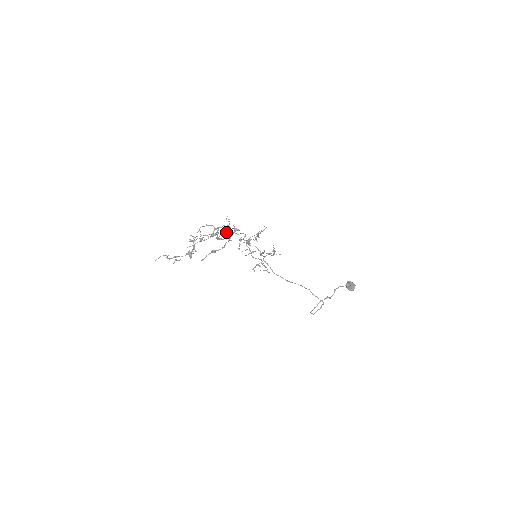
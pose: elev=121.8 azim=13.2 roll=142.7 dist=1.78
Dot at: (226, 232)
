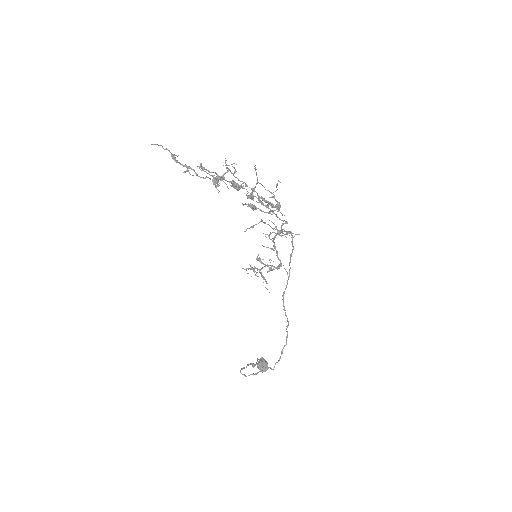
Dot at: occluded
